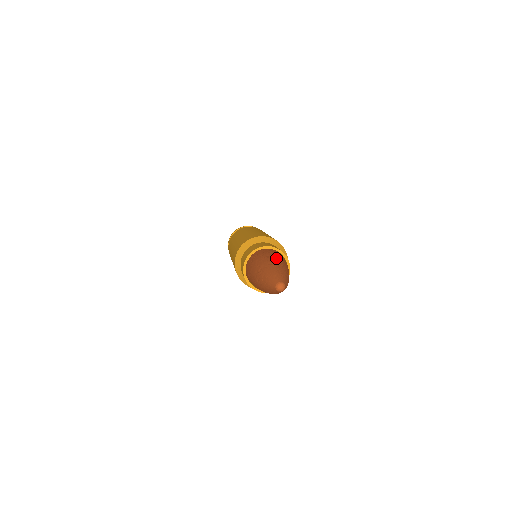
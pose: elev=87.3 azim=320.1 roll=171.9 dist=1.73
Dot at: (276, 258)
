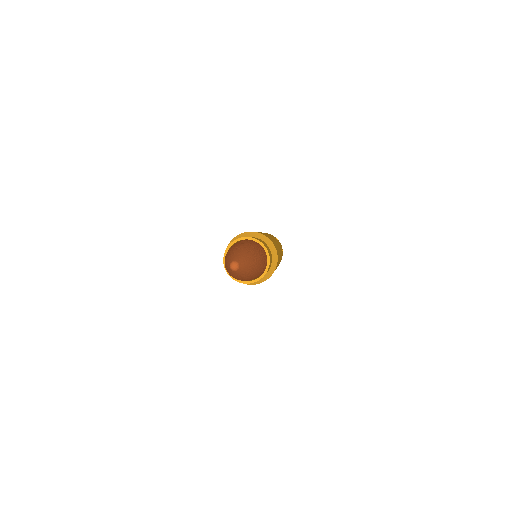
Dot at: (258, 253)
